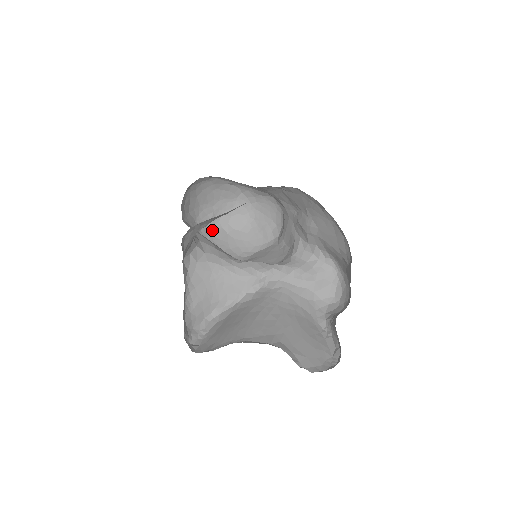
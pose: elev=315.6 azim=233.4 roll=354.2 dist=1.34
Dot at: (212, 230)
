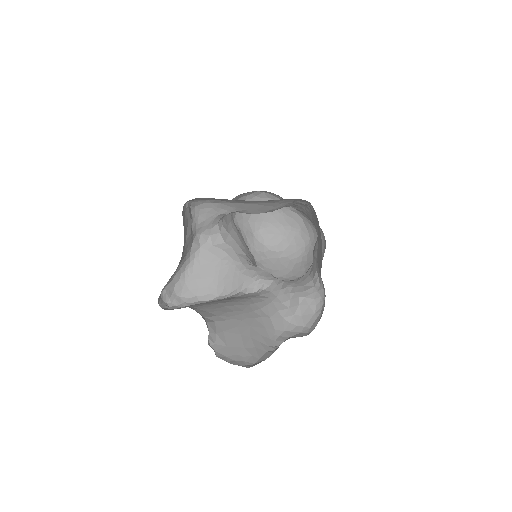
Dot at: (266, 249)
